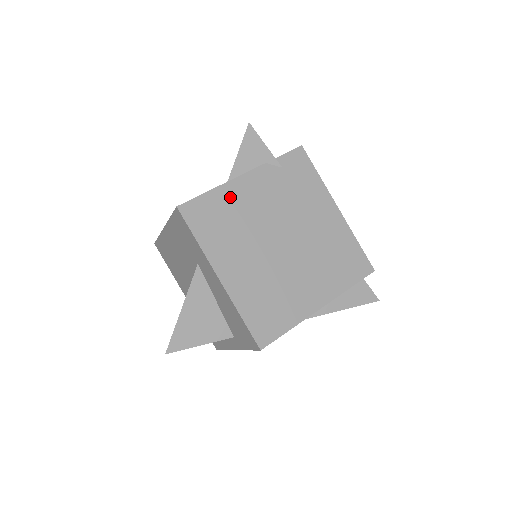
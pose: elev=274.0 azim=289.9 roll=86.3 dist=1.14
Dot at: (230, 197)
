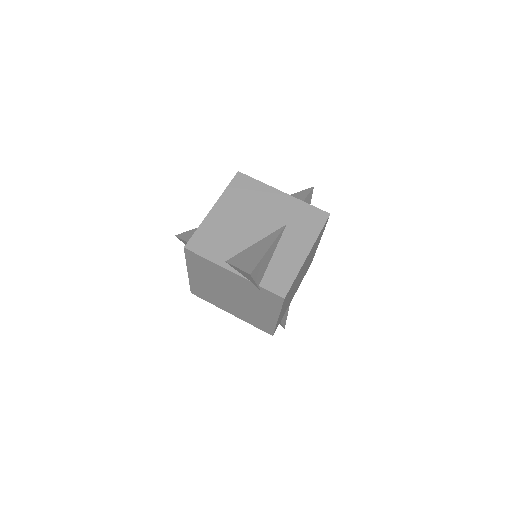
Dot at: (217, 269)
